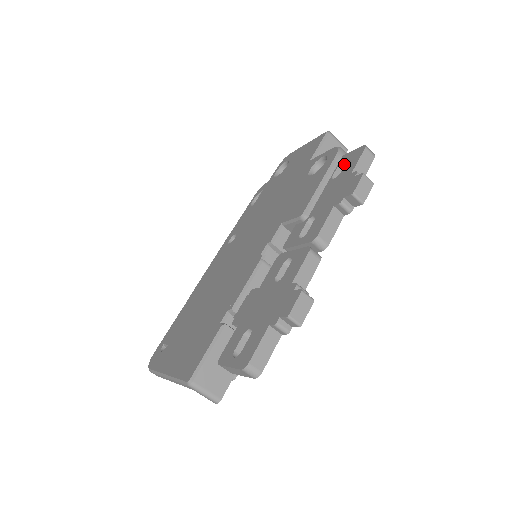
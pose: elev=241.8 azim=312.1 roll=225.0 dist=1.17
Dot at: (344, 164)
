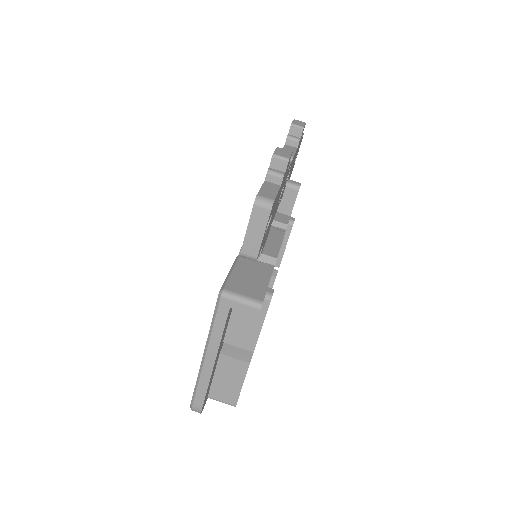
Dot at: occluded
